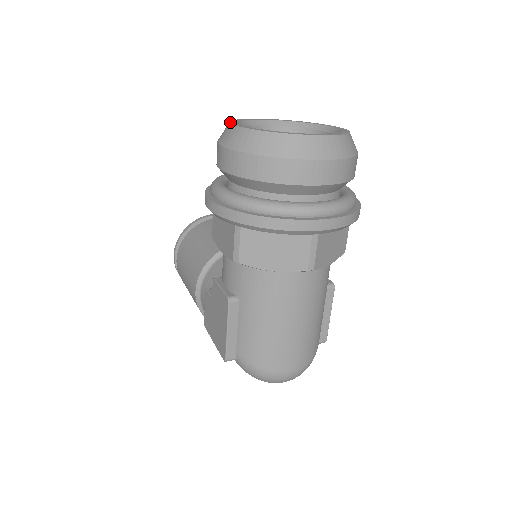
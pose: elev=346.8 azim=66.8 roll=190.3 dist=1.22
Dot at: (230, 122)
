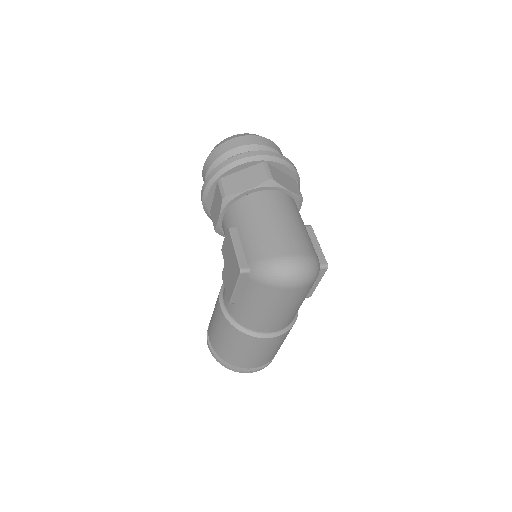
Dot at: occluded
